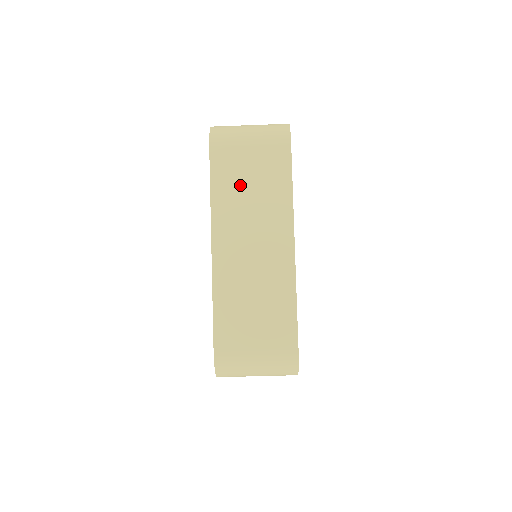
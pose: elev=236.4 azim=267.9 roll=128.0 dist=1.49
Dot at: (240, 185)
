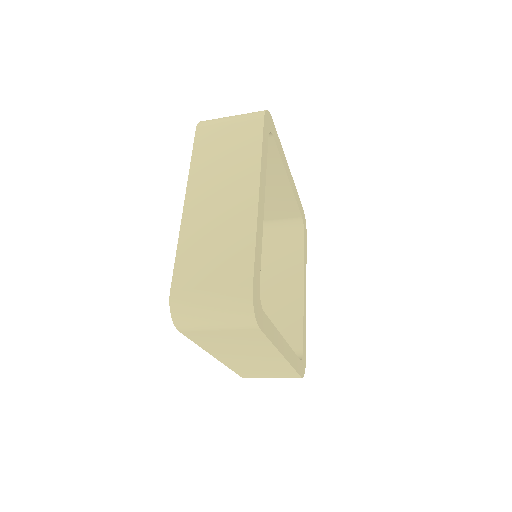
Dot at: (222, 343)
